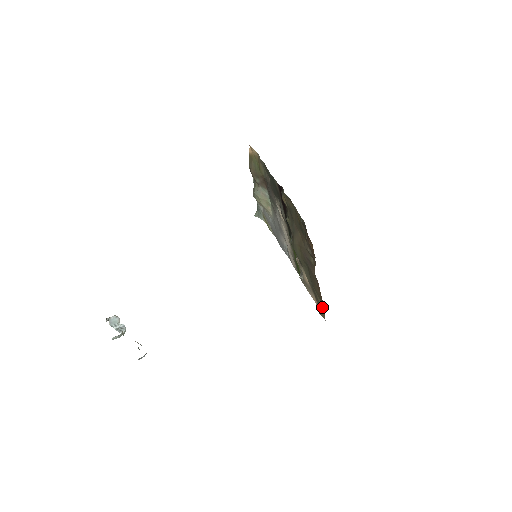
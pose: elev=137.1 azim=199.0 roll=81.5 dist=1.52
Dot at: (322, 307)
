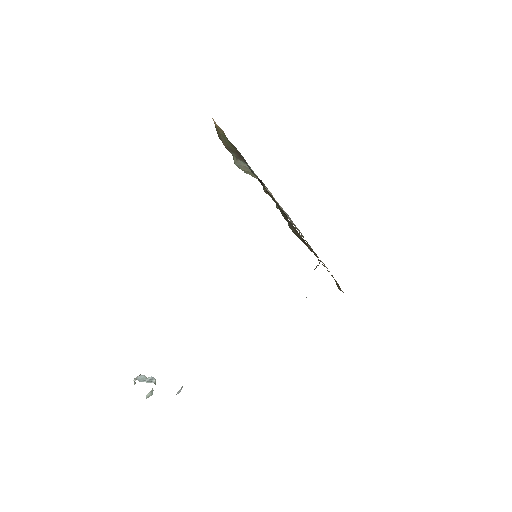
Dot at: (338, 285)
